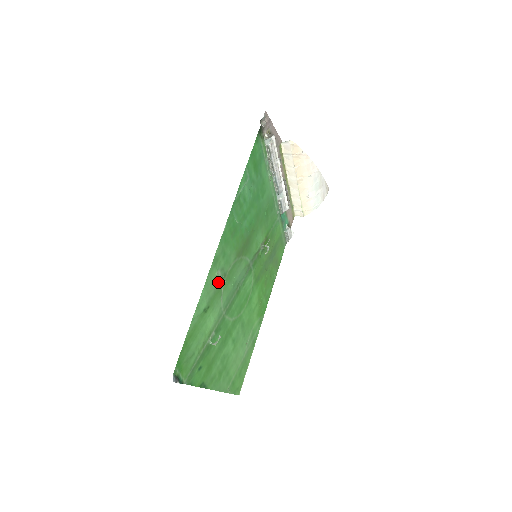
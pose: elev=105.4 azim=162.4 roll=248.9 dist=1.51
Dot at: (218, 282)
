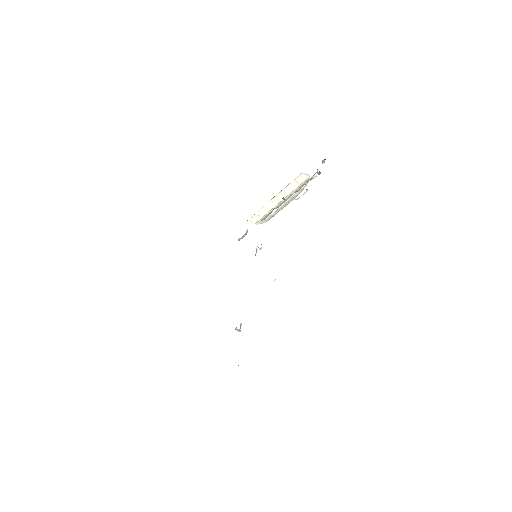
Dot at: occluded
